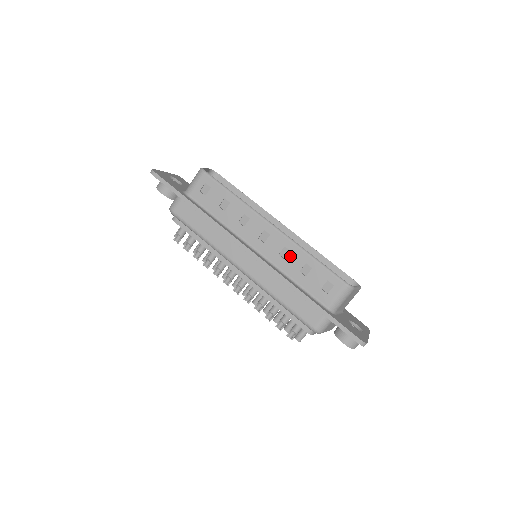
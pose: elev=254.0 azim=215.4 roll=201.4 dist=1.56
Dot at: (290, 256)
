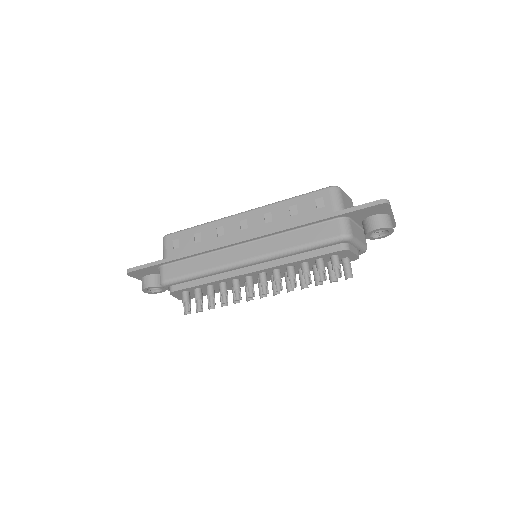
Dot at: (274, 215)
